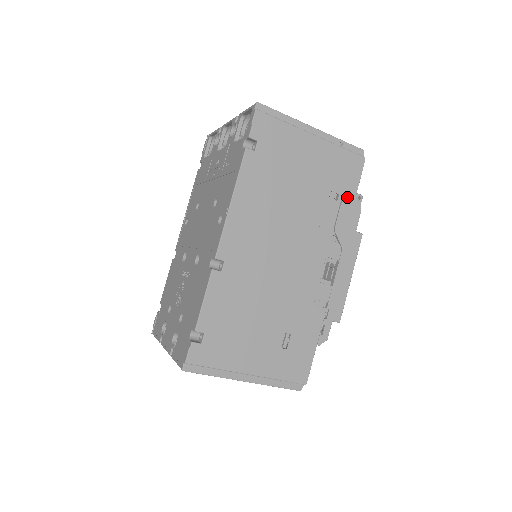
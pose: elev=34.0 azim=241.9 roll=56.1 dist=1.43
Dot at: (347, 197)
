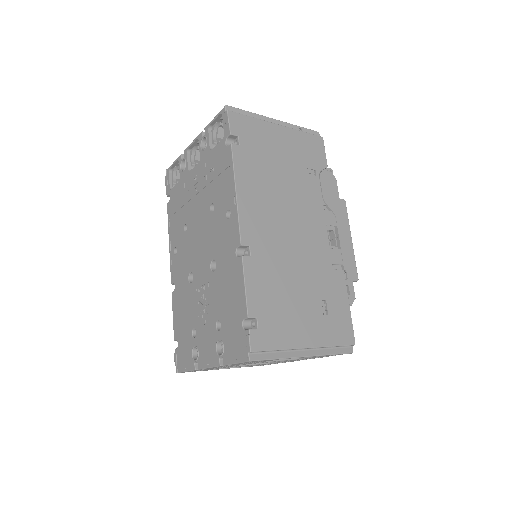
Dot at: (322, 171)
